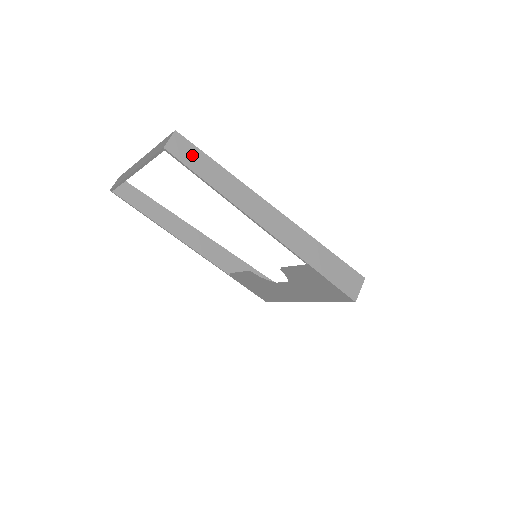
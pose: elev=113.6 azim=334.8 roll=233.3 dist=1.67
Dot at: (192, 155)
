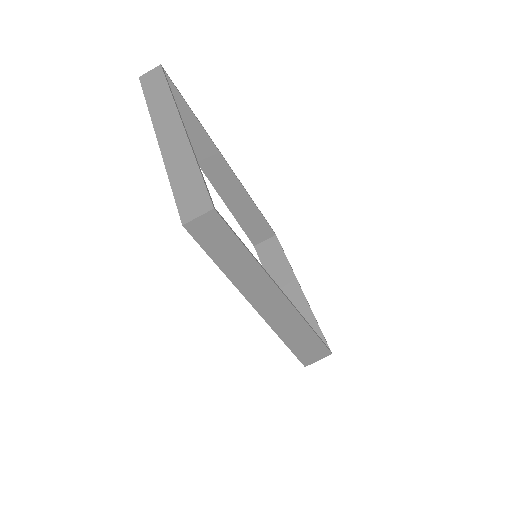
Dot at: (219, 238)
